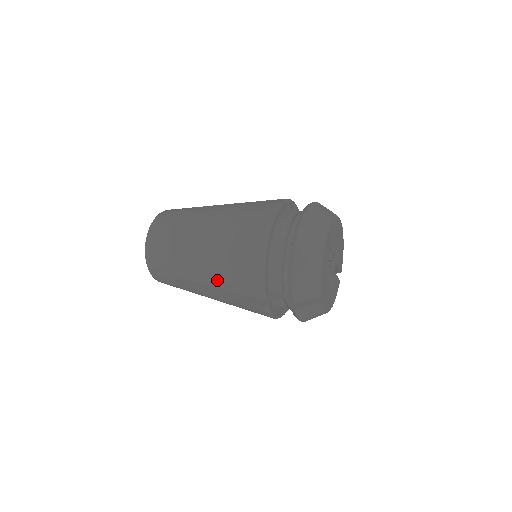
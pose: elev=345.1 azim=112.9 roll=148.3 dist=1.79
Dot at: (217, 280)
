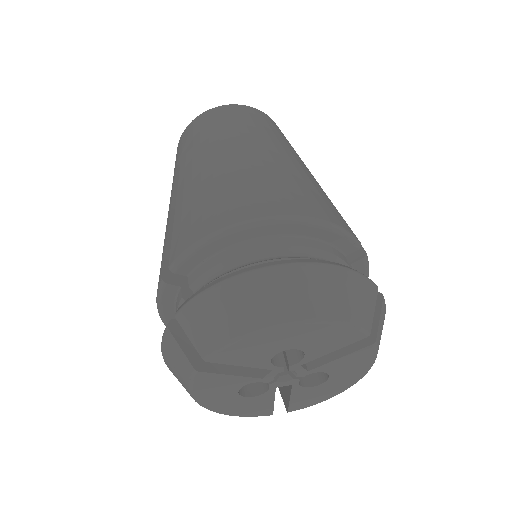
Dot at: (185, 196)
